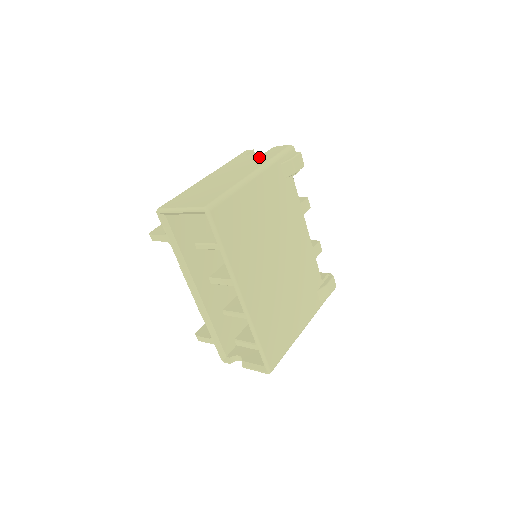
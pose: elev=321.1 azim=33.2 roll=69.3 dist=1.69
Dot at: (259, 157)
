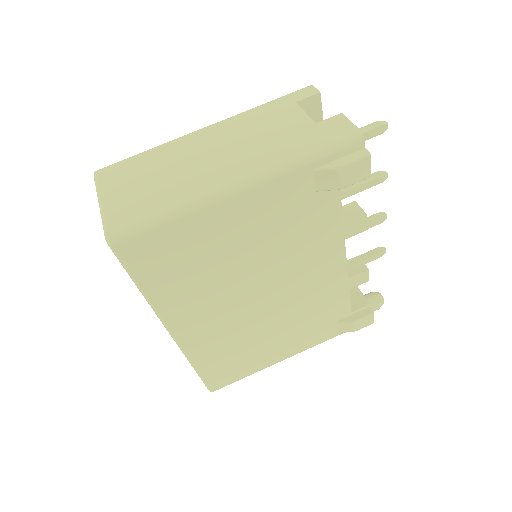
Dot at: (293, 133)
